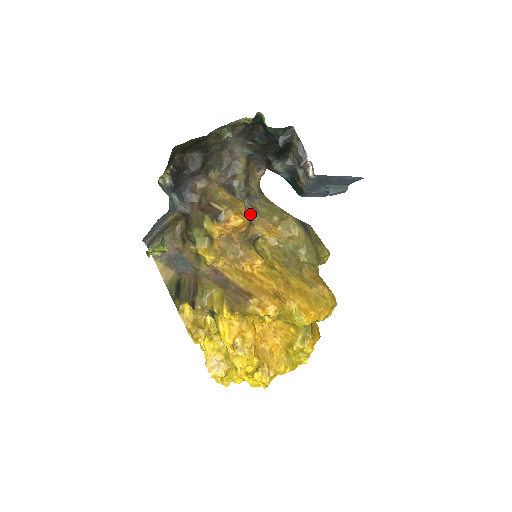
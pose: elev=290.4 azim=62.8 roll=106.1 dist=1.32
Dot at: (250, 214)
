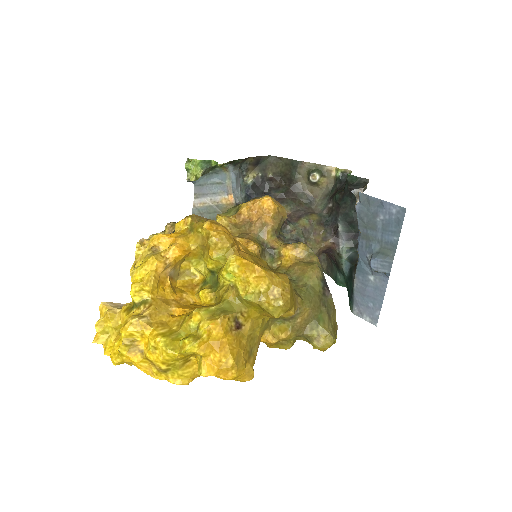
Dot at: (285, 243)
